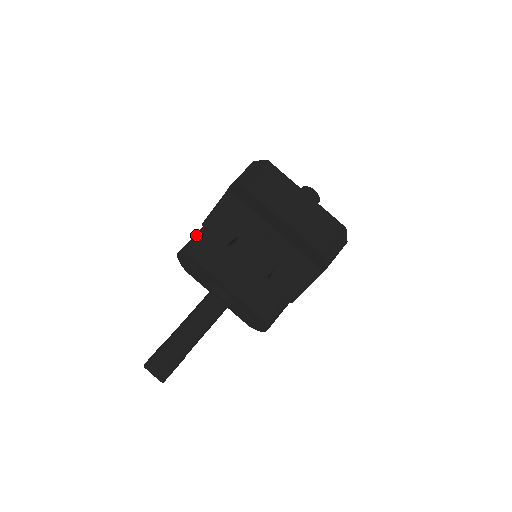
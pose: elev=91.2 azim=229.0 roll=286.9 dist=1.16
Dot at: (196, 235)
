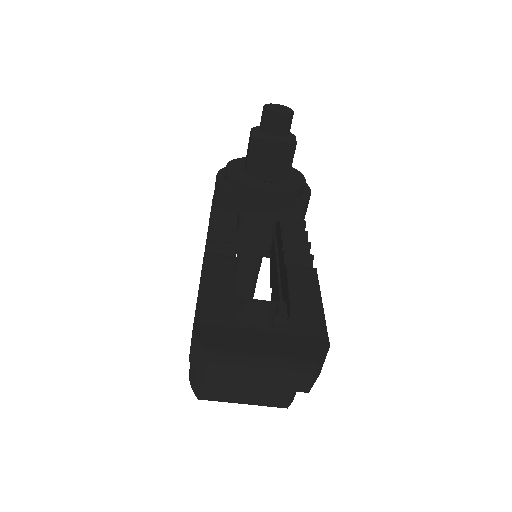
Dot at: (192, 371)
